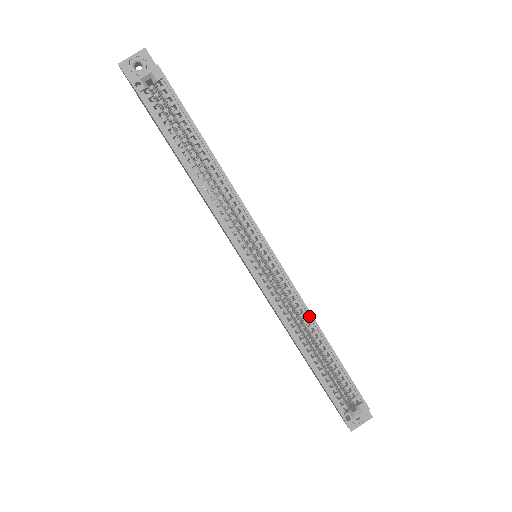
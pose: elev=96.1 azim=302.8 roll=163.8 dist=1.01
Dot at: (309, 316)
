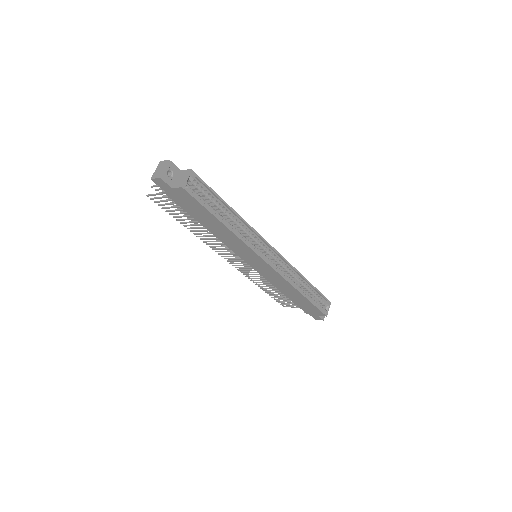
Dot at: (297, 272)
